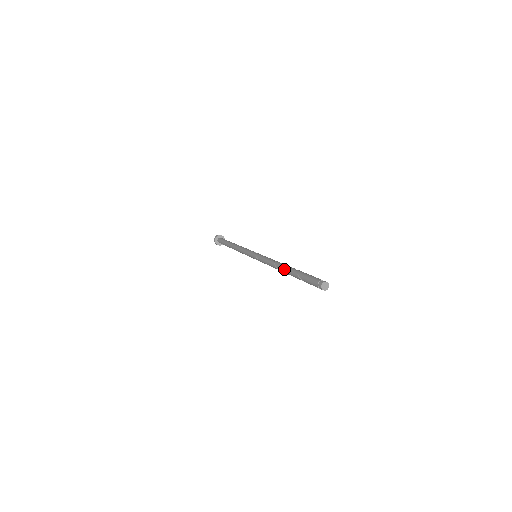
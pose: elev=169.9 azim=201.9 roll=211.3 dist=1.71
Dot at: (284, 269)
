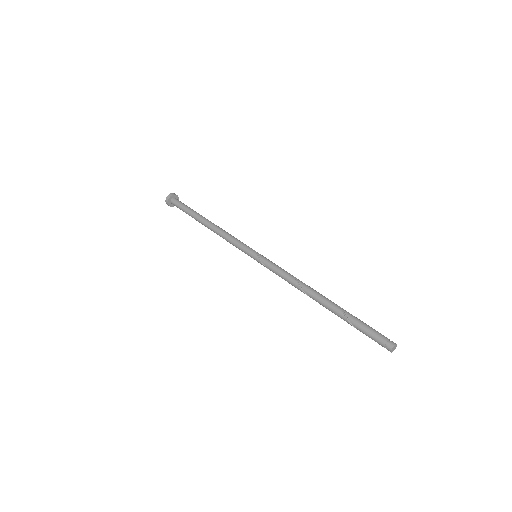
Dot at: (320, 301)
